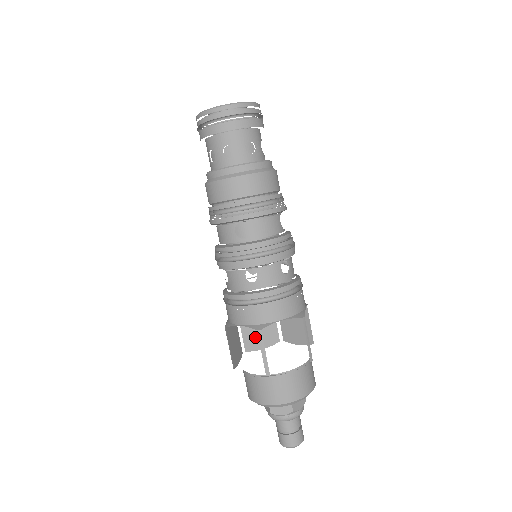
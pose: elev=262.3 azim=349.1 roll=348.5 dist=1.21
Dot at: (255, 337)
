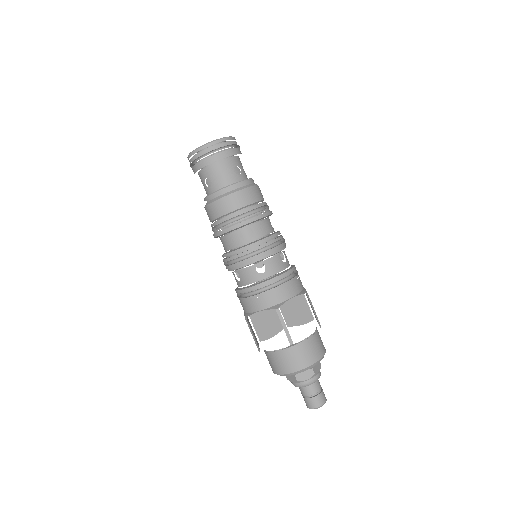
Dot at: (265, 328)
